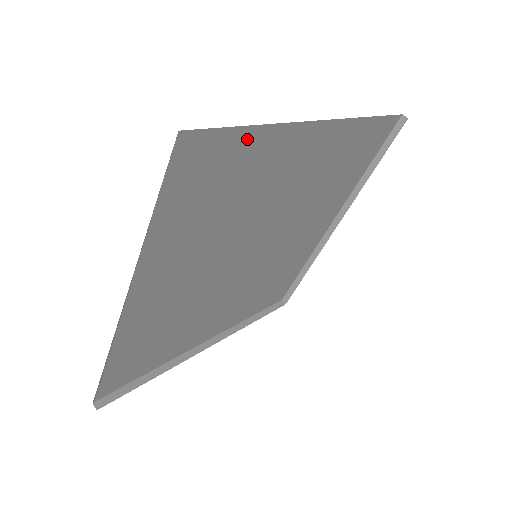
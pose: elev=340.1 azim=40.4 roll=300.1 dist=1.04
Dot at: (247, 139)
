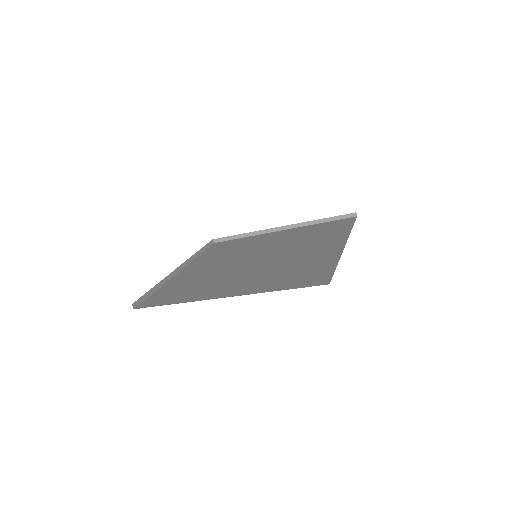
Dot at: occluded
